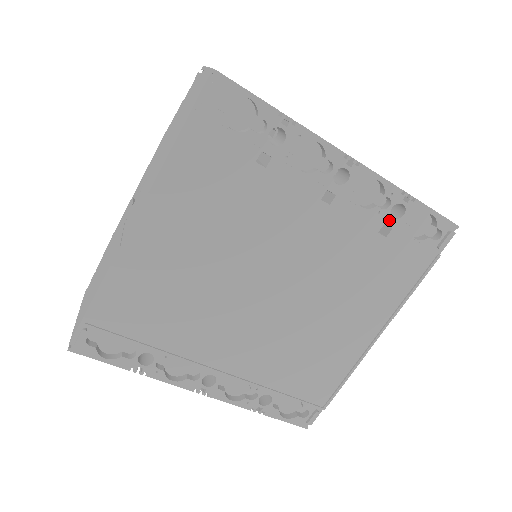
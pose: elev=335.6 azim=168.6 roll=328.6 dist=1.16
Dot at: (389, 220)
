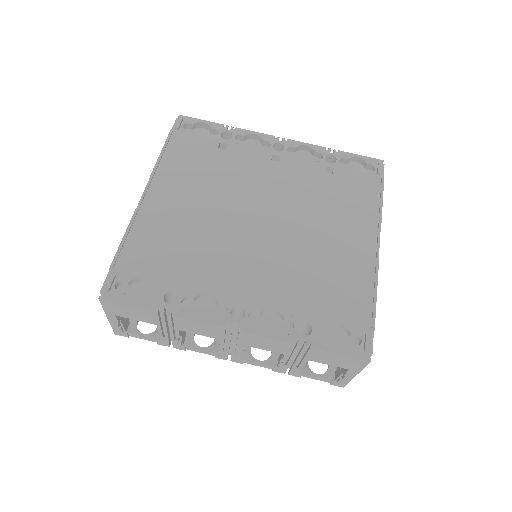
Dot at: (328, 165)
